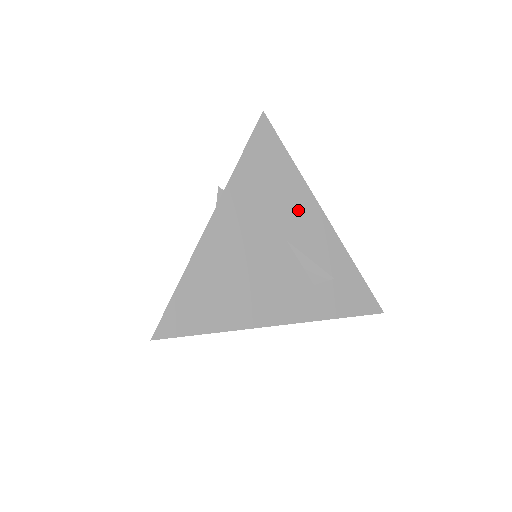
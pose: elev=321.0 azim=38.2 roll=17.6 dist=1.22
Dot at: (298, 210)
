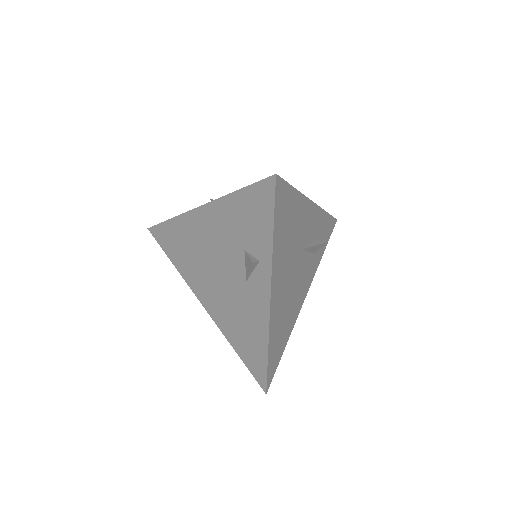
Dot at: (303, 221)
